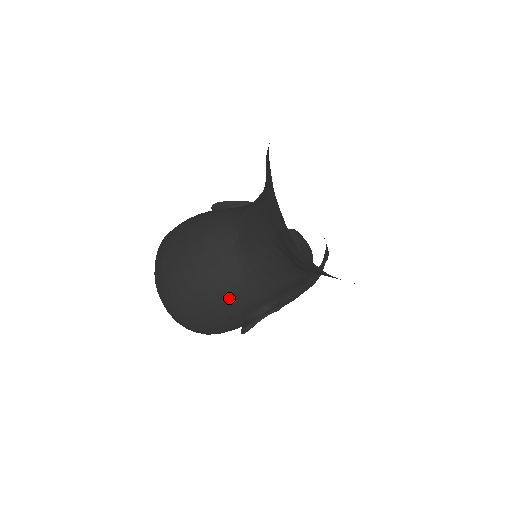
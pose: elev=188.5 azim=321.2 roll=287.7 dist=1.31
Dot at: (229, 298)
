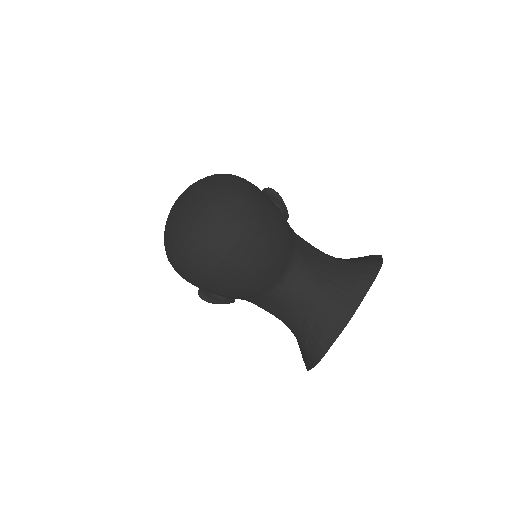
Dot at: (241, 296)
